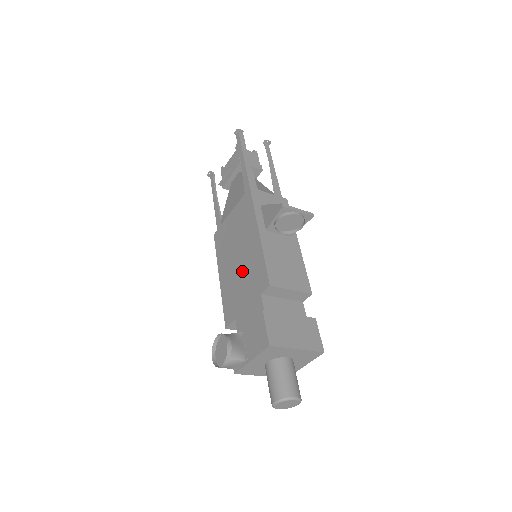
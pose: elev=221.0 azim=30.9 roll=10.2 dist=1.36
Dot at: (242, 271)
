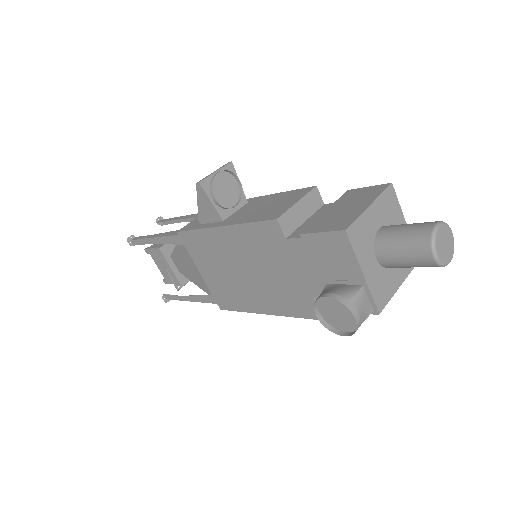
Dot at: (259, 269)
